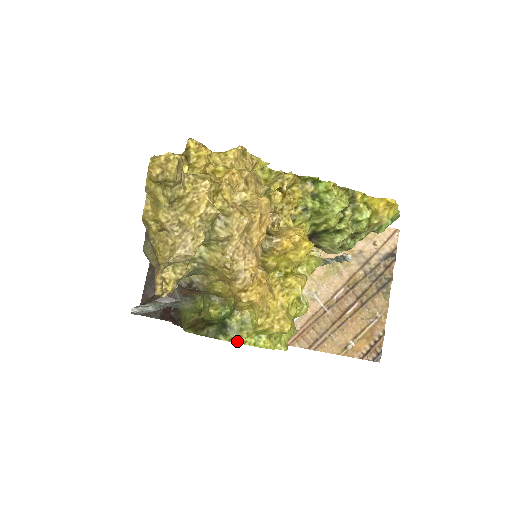
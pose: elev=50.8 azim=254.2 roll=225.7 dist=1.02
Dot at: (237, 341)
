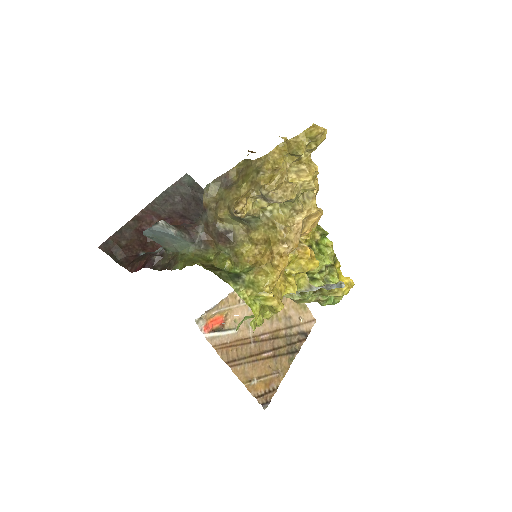
Dot at: (240, 294)
